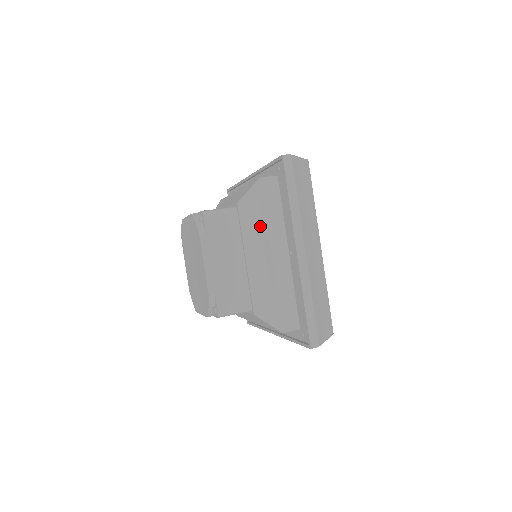
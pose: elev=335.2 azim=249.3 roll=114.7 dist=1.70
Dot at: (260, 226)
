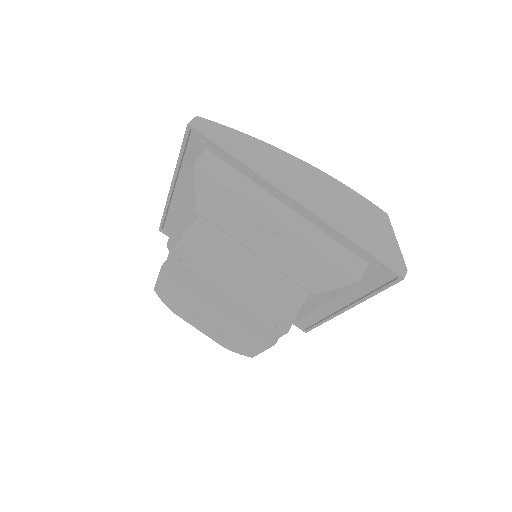
Dot at: (324, 301)
